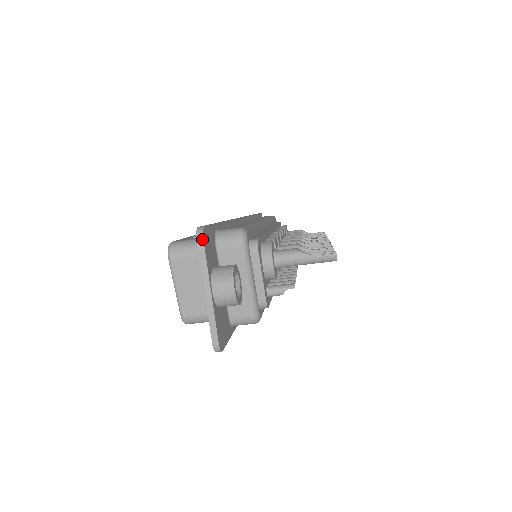
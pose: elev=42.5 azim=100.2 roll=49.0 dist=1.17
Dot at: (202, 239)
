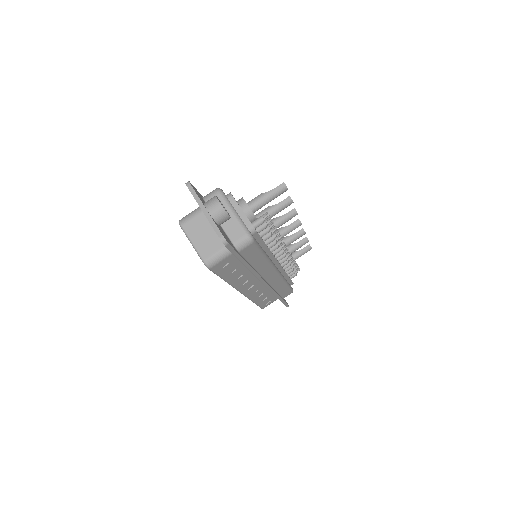
Dot at: (190, 184)
